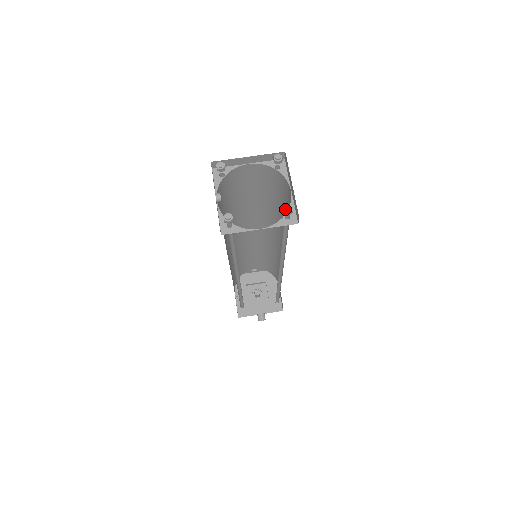
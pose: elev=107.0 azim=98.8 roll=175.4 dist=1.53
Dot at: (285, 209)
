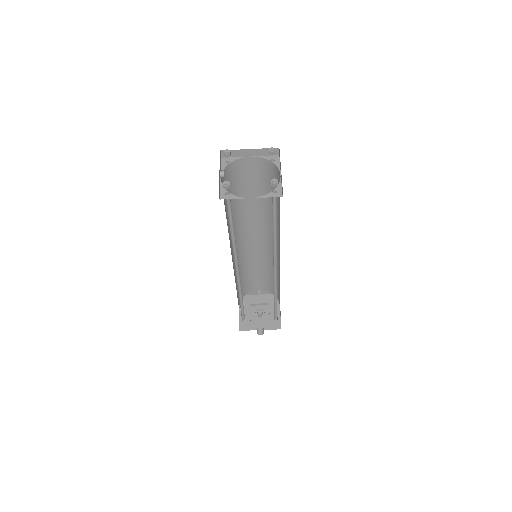
Dot at: (272, 181)
